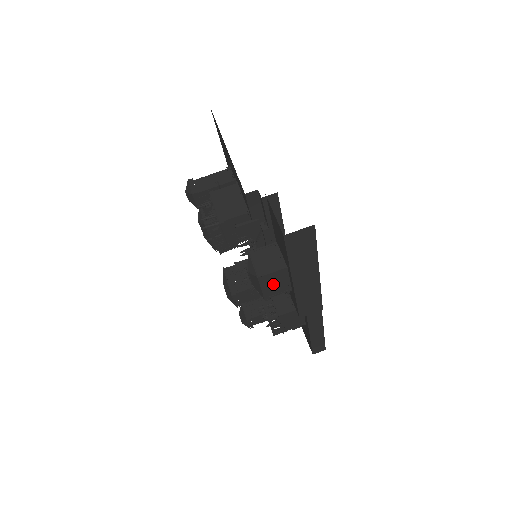
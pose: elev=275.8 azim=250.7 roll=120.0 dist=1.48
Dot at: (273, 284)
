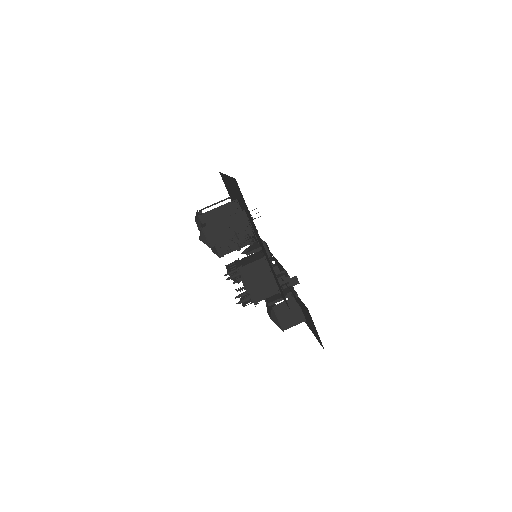
Dot at: occluded
